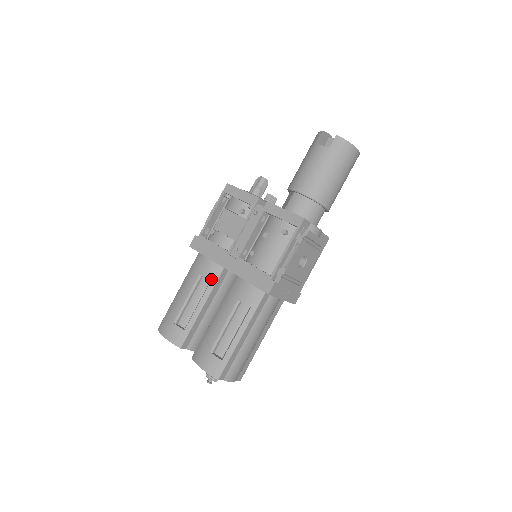
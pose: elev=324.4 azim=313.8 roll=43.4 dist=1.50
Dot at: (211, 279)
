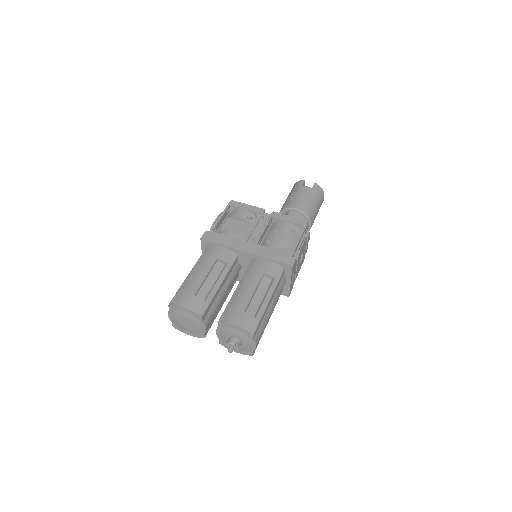
Dot at: (228, 262)
